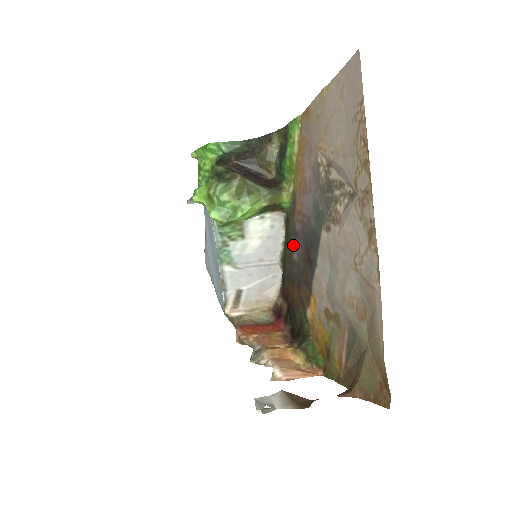
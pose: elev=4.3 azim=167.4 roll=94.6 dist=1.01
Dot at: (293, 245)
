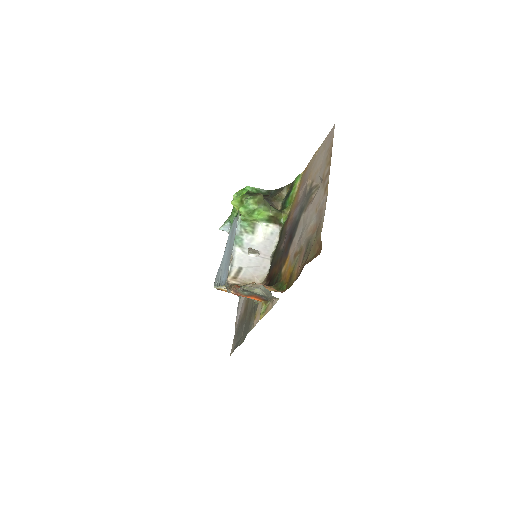
Dot at: (282, 242)
